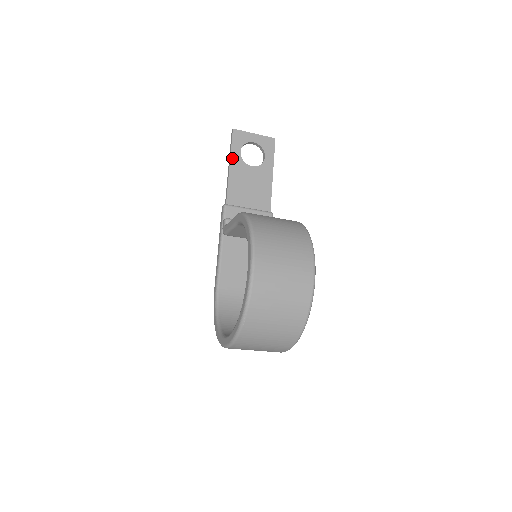
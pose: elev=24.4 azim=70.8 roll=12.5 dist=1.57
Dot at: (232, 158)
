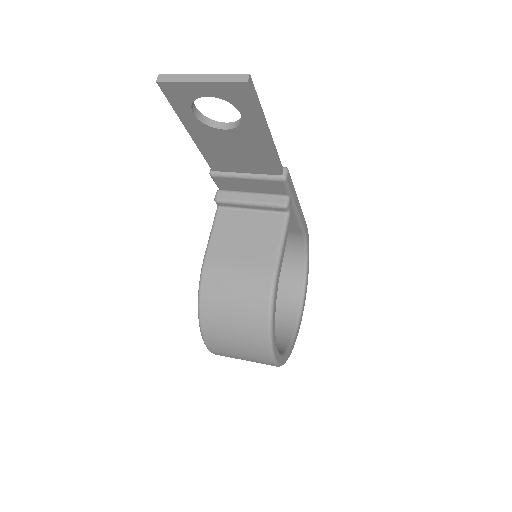
Dot at: (185, 123)
